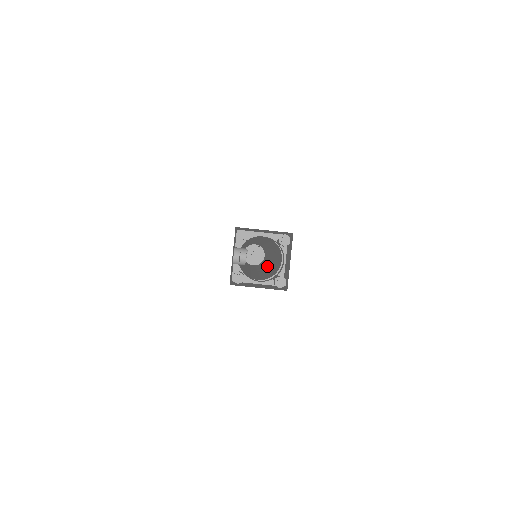
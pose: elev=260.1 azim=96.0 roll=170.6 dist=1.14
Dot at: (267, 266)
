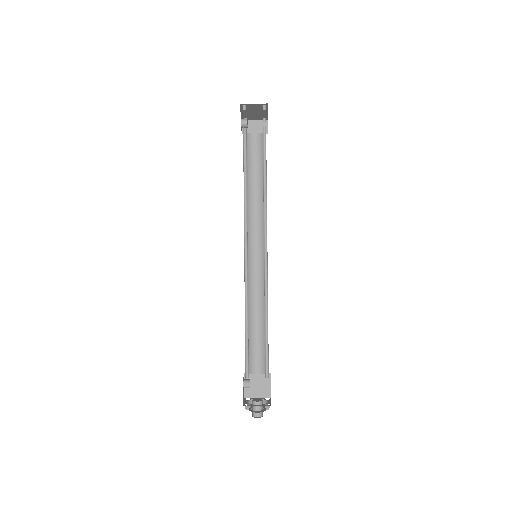
Dot at: occluded
